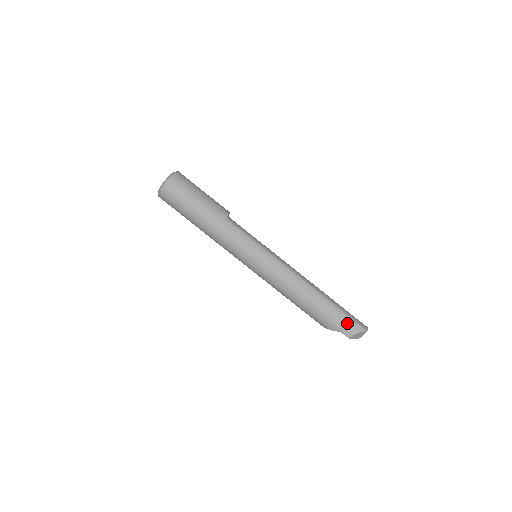
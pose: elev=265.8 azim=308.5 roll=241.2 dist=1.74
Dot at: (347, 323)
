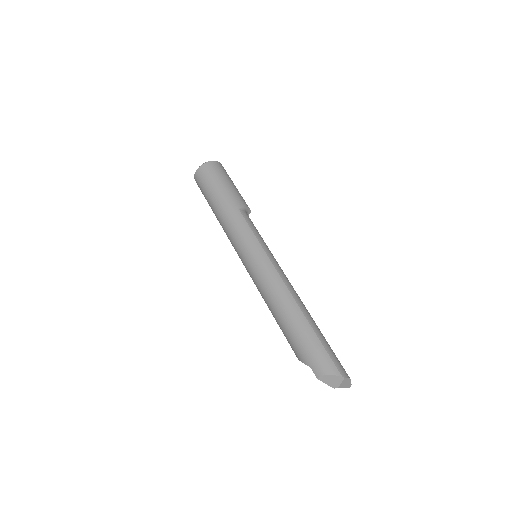
Dot at: (320, 357)
